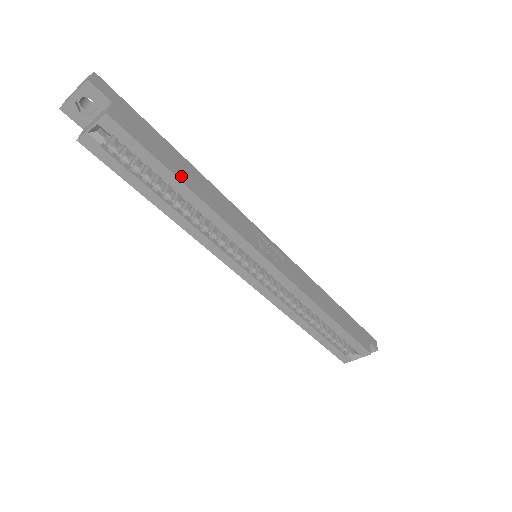
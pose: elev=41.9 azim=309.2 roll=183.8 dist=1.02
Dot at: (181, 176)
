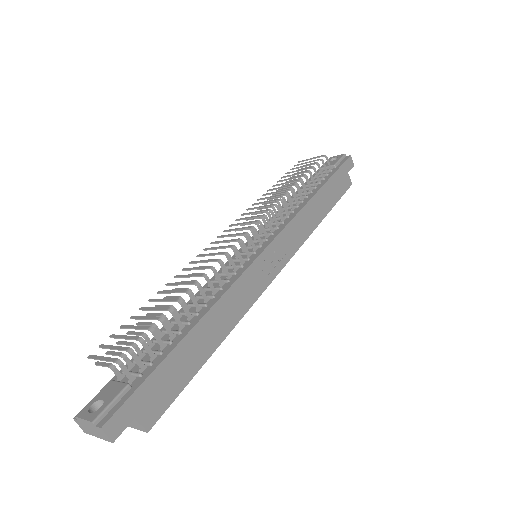
Dot at: (206, 353)
